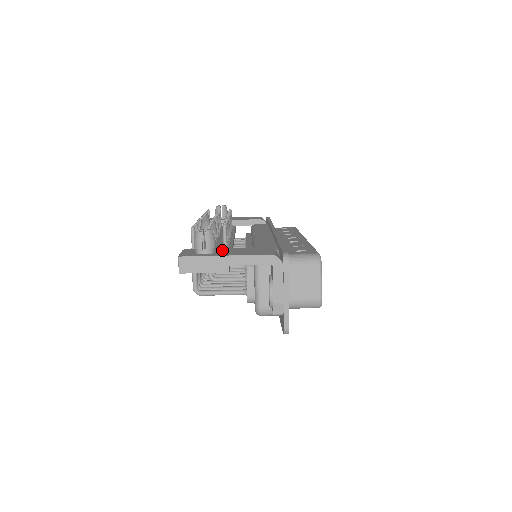
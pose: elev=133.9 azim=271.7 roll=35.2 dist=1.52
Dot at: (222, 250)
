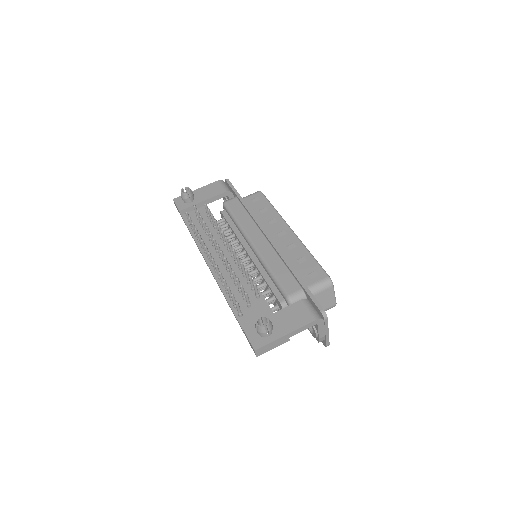
Dot at: (273, 320)
